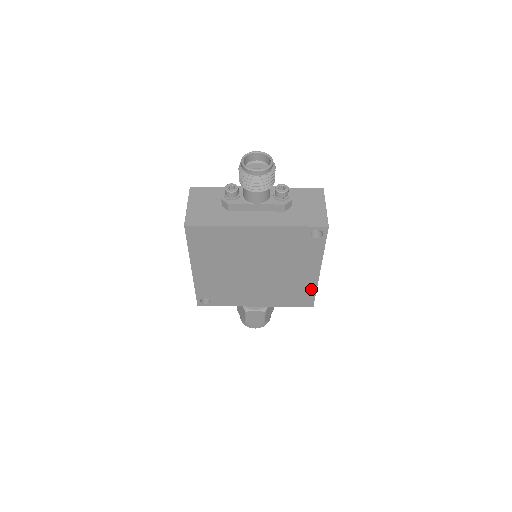
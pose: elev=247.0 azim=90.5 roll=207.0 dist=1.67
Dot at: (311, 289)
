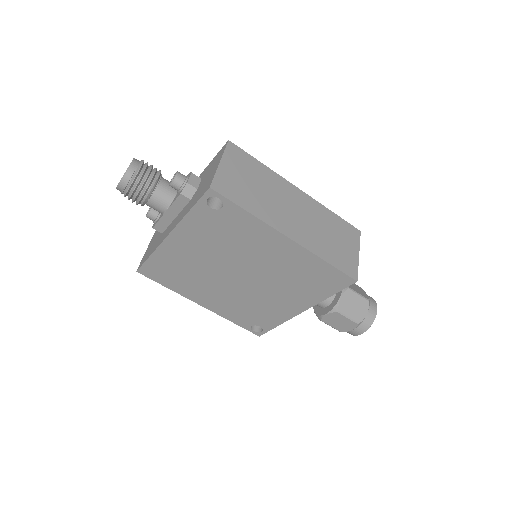
Dot at: (317, 263)
